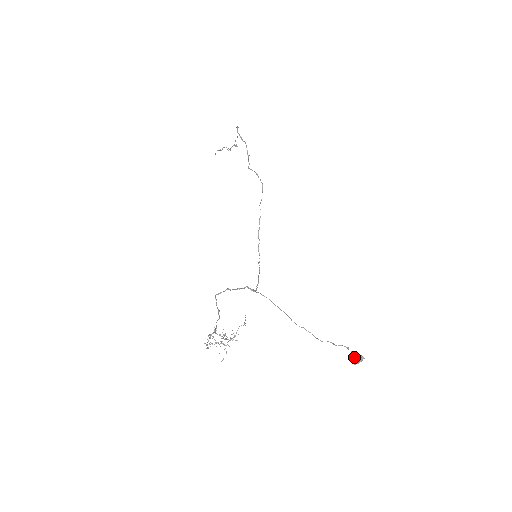
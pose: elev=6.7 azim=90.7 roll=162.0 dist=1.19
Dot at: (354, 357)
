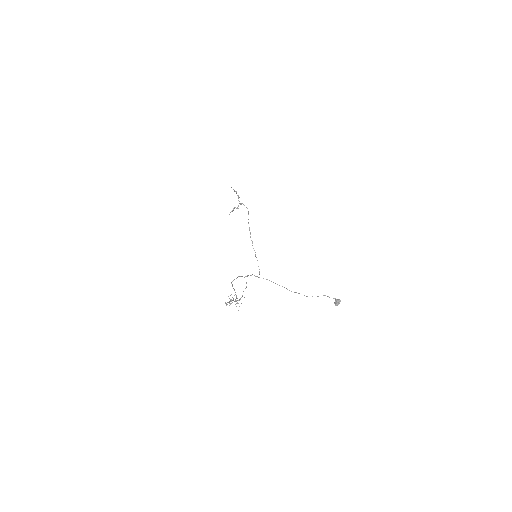
Dot at: (334, 302)
